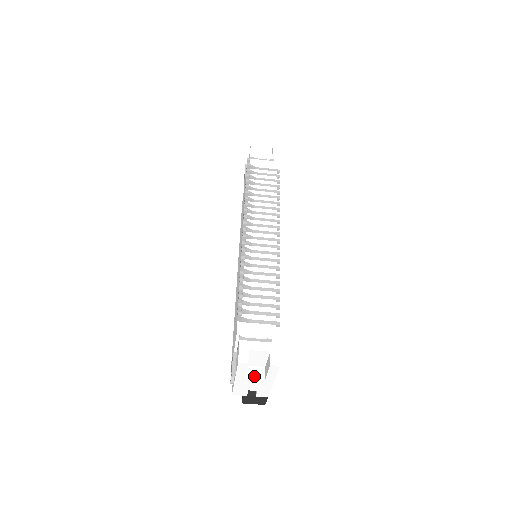
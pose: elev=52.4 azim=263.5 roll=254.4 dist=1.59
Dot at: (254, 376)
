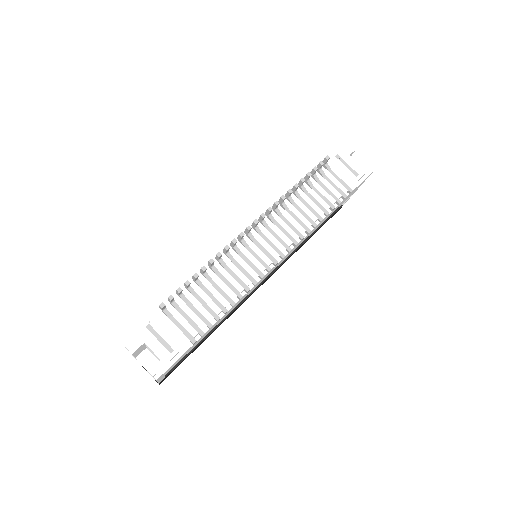
Dot at: (144, 363)
